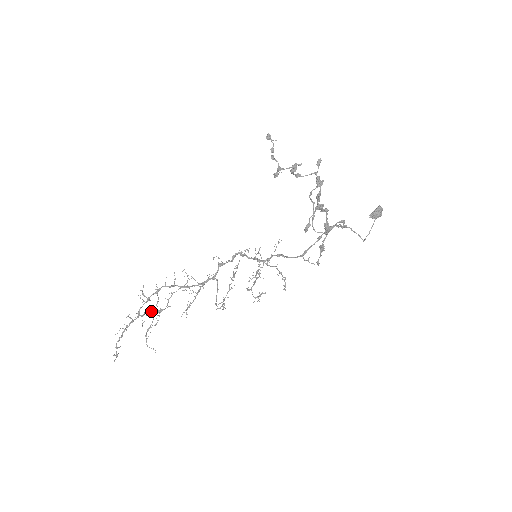
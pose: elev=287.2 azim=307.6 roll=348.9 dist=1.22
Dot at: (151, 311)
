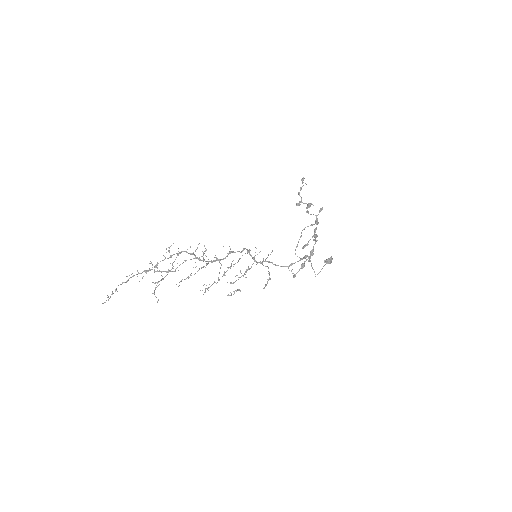
Dot at: occluded
